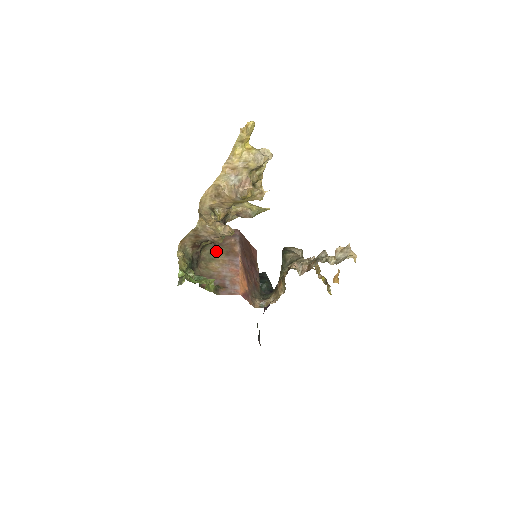
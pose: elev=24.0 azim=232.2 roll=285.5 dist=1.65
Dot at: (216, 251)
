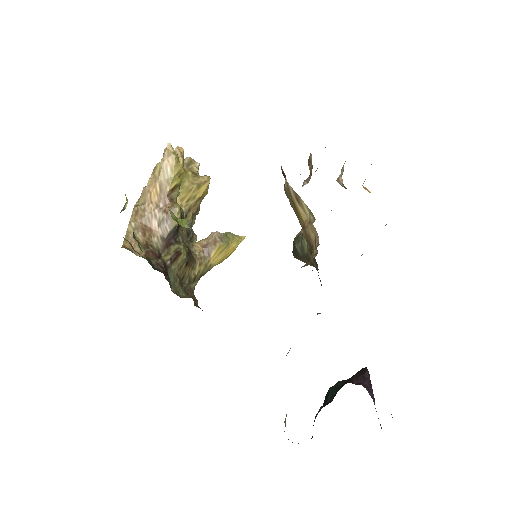
Dot at: occluded
